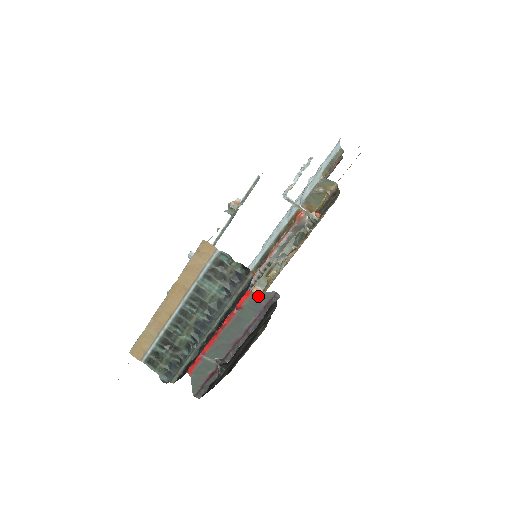
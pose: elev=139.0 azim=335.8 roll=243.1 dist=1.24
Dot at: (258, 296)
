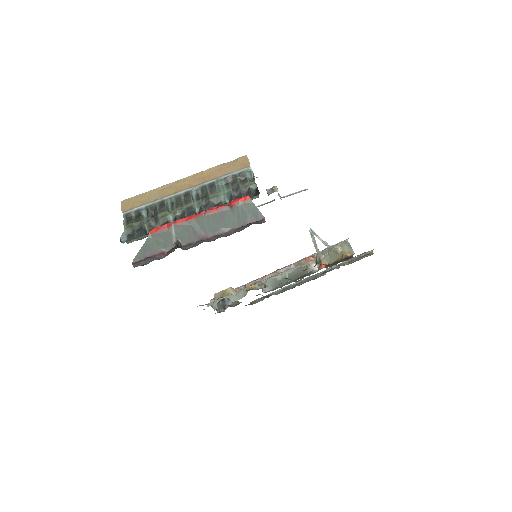
Dot at: (251, 208)
